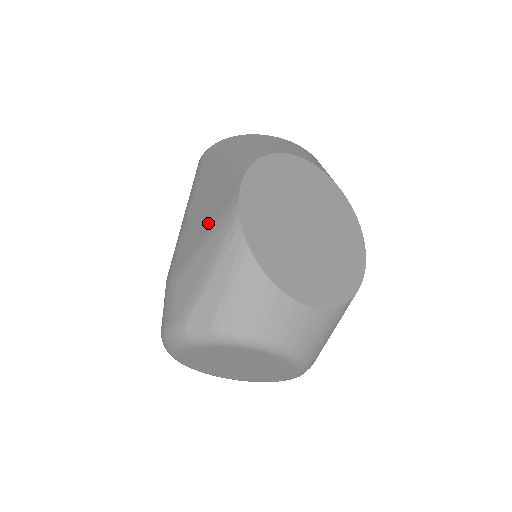
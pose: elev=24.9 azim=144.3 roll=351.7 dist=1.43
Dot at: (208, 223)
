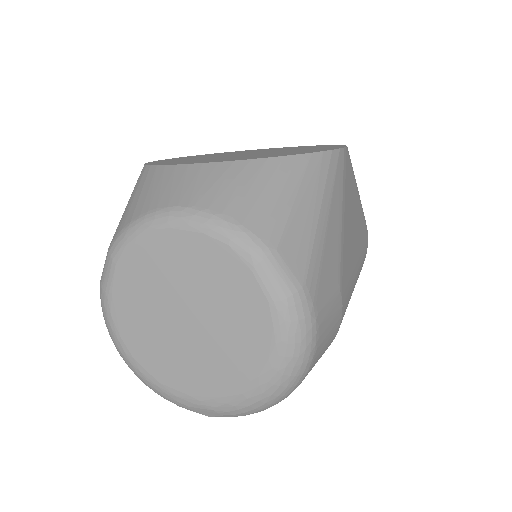
Dot at: occluded
